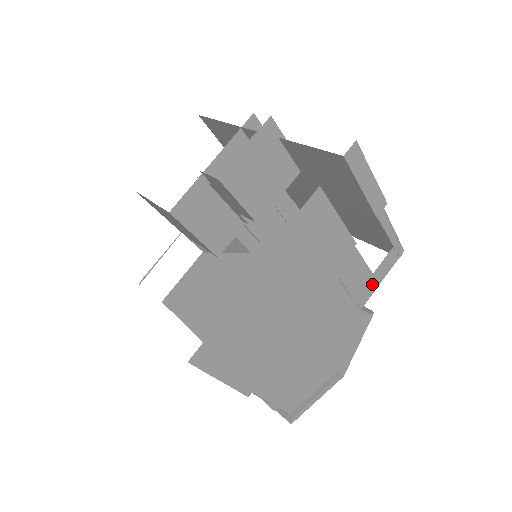
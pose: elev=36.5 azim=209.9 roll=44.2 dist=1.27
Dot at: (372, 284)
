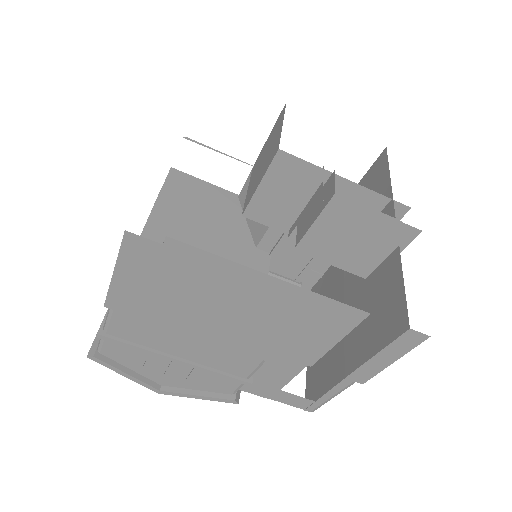
Dot at: (268, 392)
